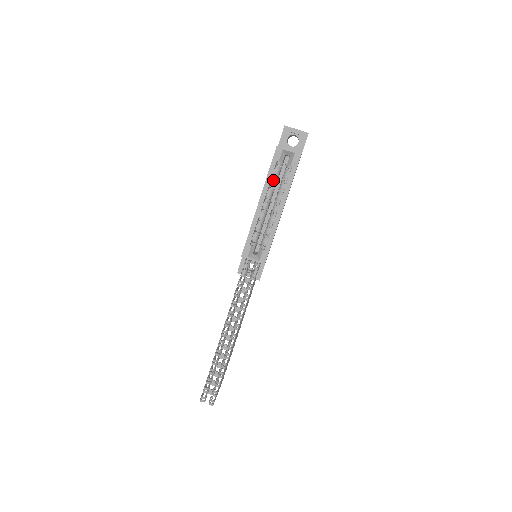
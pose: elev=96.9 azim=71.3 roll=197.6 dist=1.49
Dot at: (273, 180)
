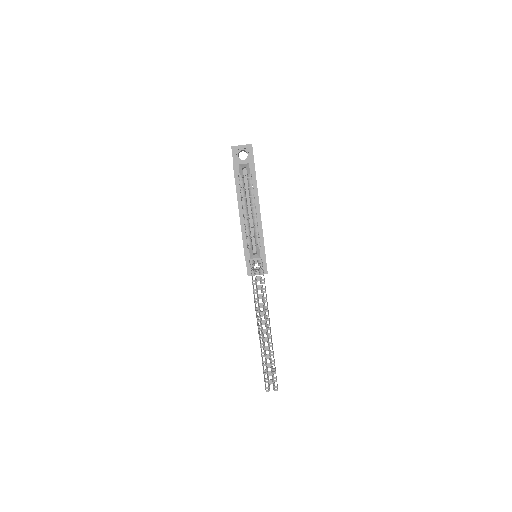
Dot at: (242, 191)
